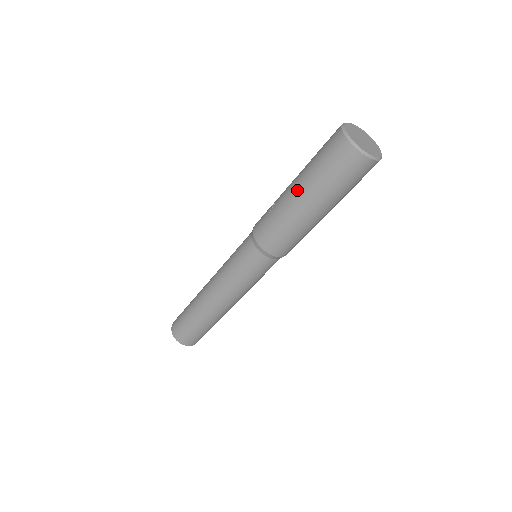
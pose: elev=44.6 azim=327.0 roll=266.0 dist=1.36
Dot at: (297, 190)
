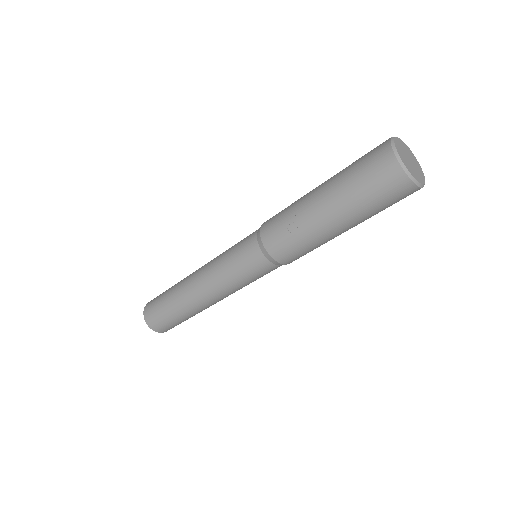
Dot at: (331, 214)
